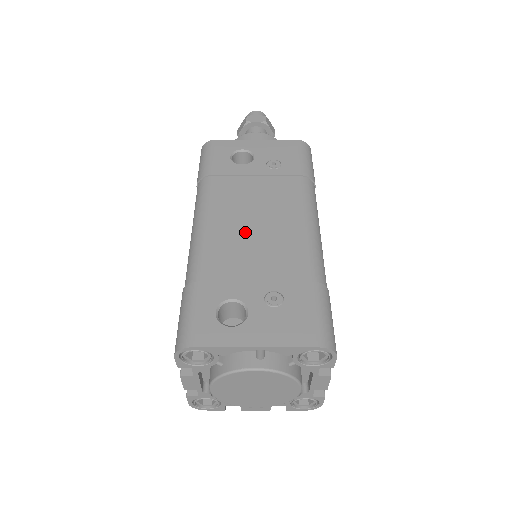
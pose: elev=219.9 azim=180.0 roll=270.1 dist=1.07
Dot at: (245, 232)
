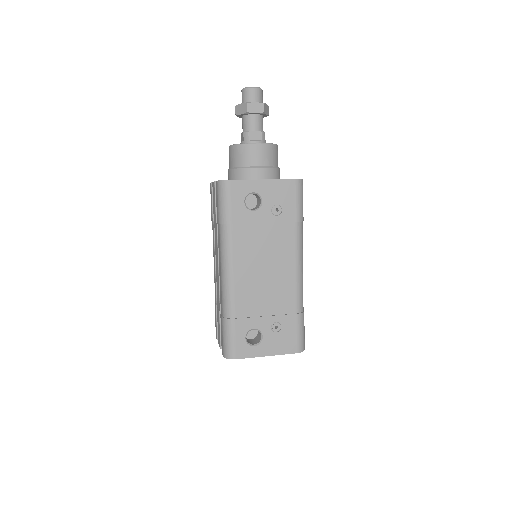
Dot at: (258, 278)
